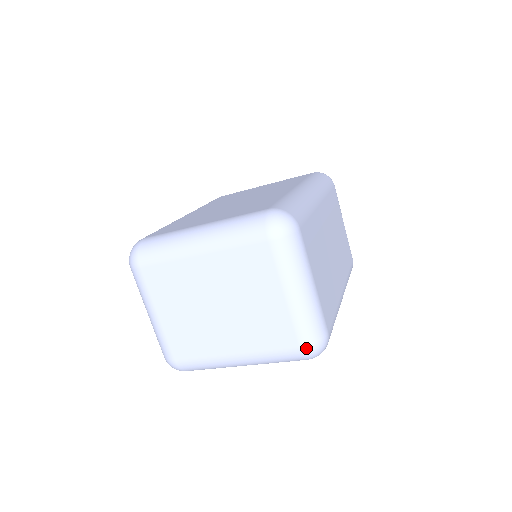
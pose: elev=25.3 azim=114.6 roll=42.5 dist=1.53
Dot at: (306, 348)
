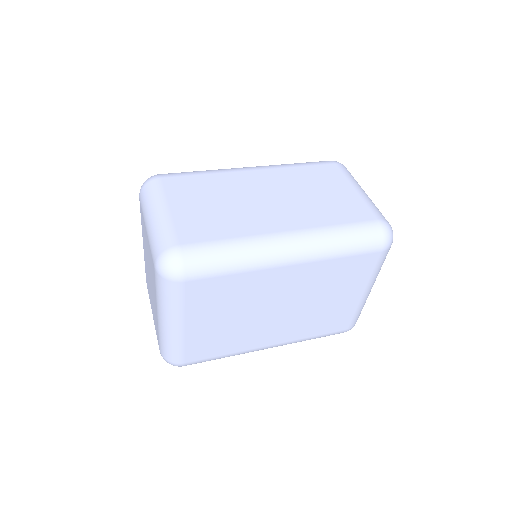
Dot at: (156, 264)
